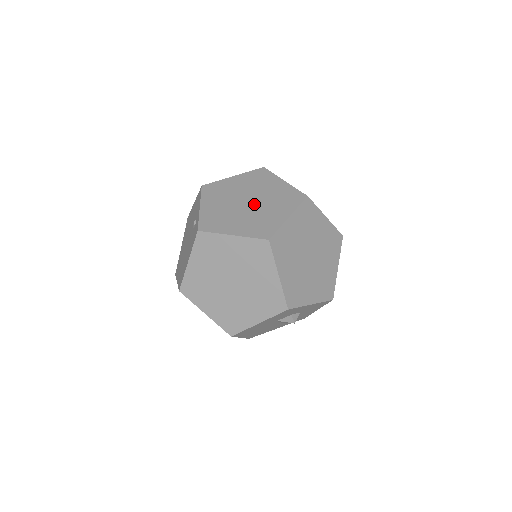
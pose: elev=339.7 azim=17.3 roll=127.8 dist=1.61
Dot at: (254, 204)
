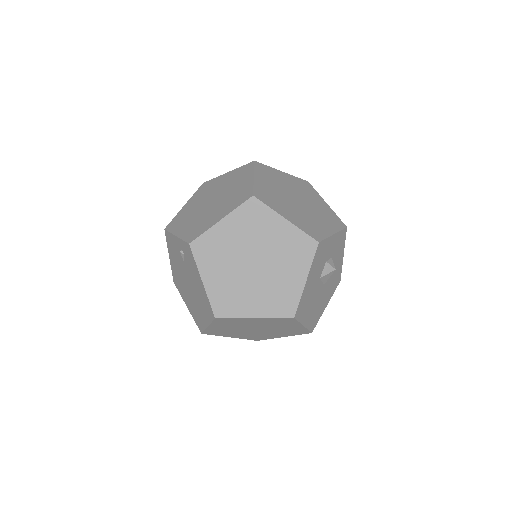
Dot at: (218, 197)
